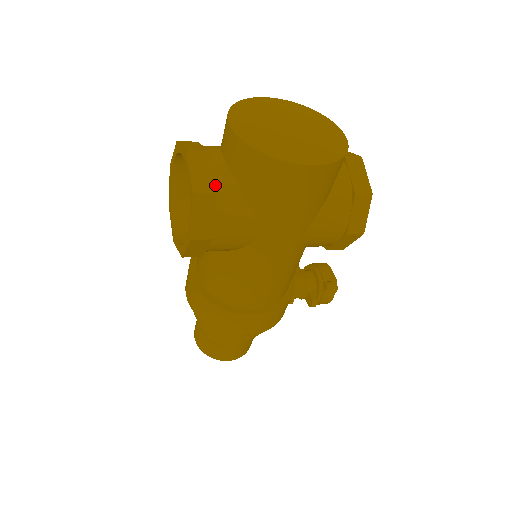
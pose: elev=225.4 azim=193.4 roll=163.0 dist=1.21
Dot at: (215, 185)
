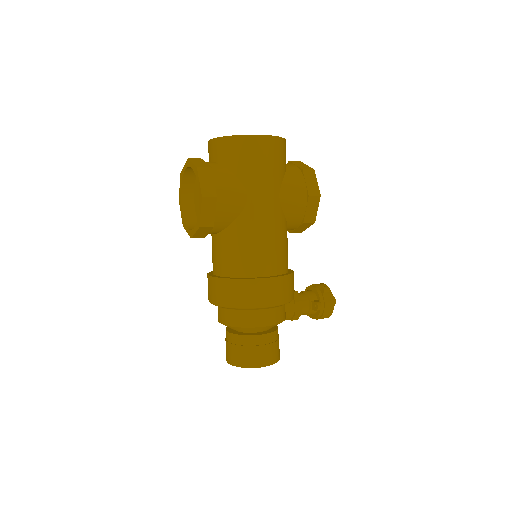
Dot at: occluded
